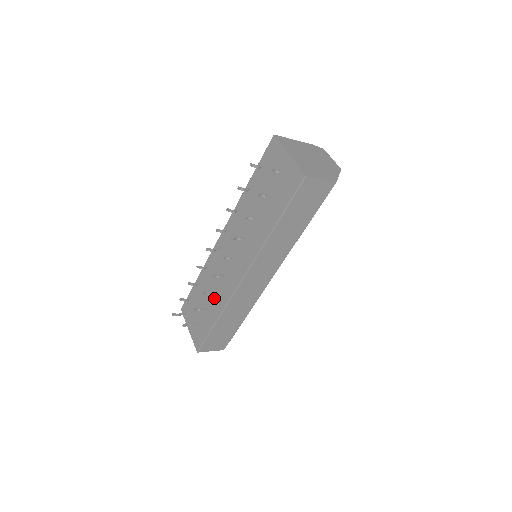
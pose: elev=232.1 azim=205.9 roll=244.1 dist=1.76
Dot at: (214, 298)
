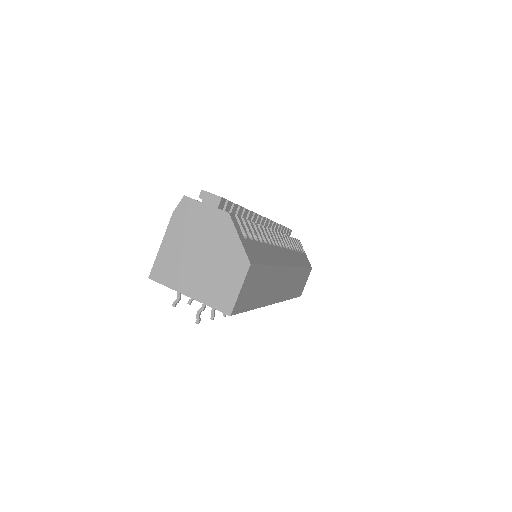
Dot at: occluded
